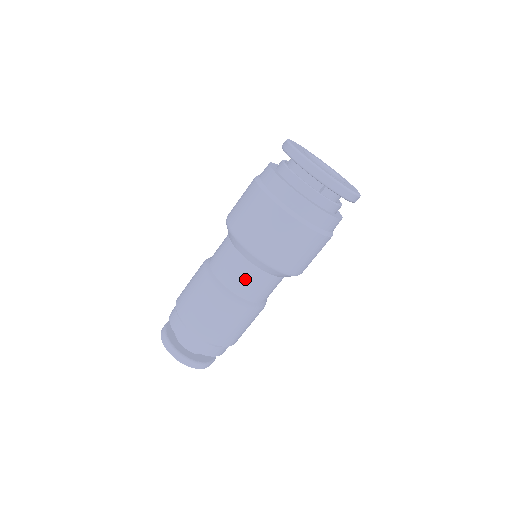
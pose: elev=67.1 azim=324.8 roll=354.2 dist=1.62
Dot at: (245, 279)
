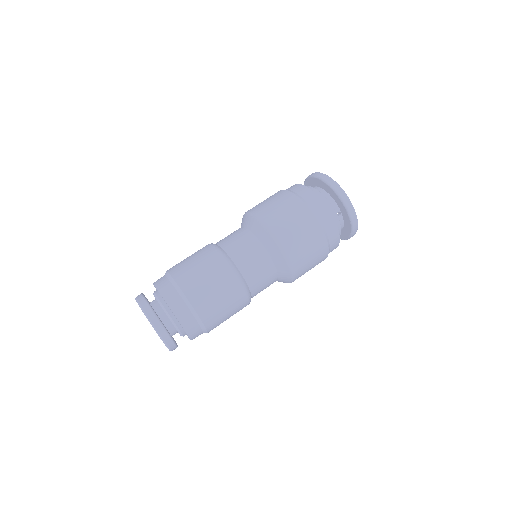
Dot at: (256, 265)
